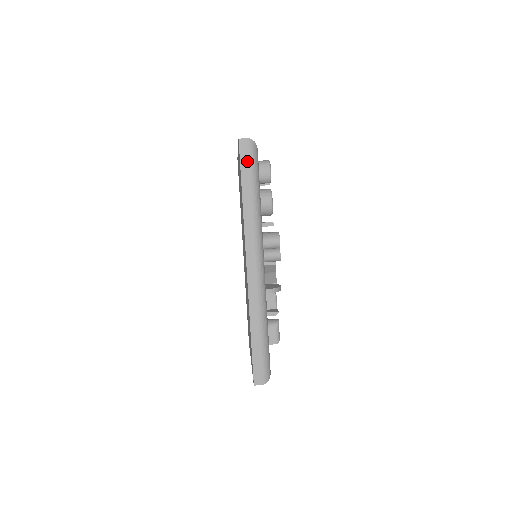
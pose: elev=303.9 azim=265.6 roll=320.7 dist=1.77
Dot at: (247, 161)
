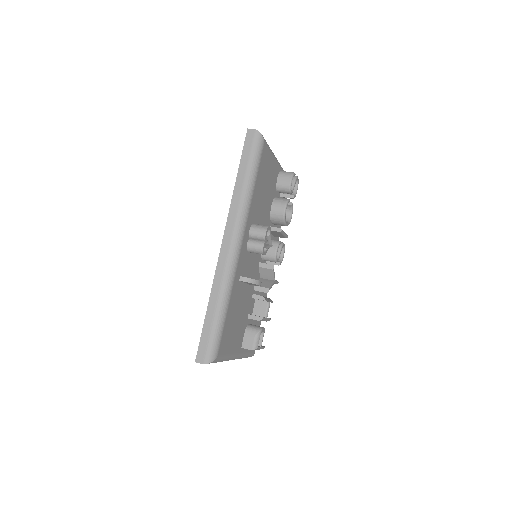
Dot at: (249, 148)
